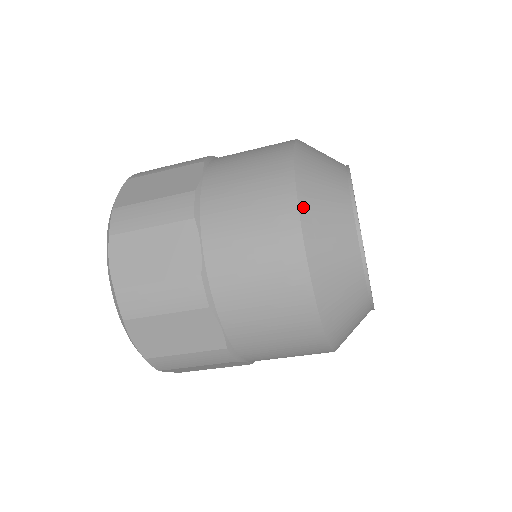
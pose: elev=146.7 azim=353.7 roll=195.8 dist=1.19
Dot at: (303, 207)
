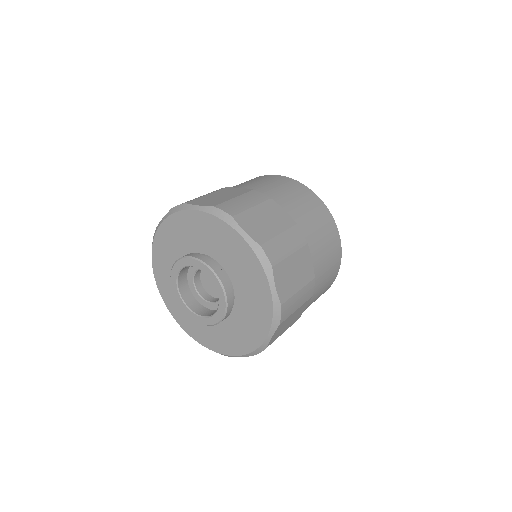
Dot at: occluded
